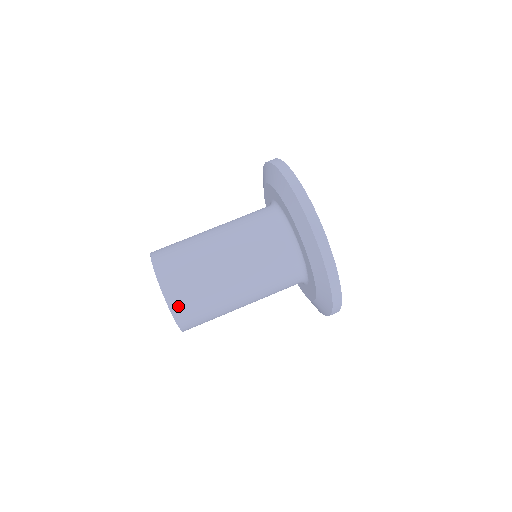
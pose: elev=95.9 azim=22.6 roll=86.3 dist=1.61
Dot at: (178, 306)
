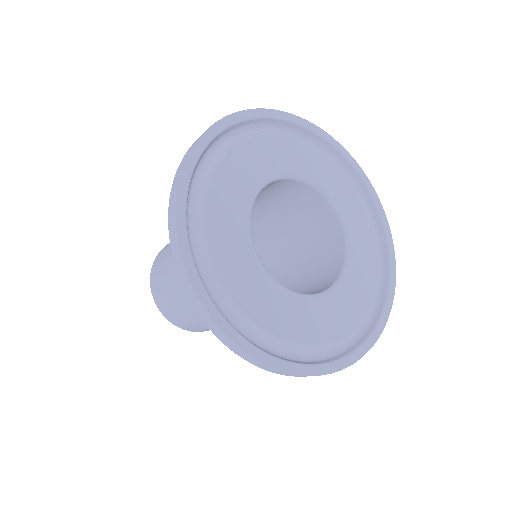
Dot at: occluded
